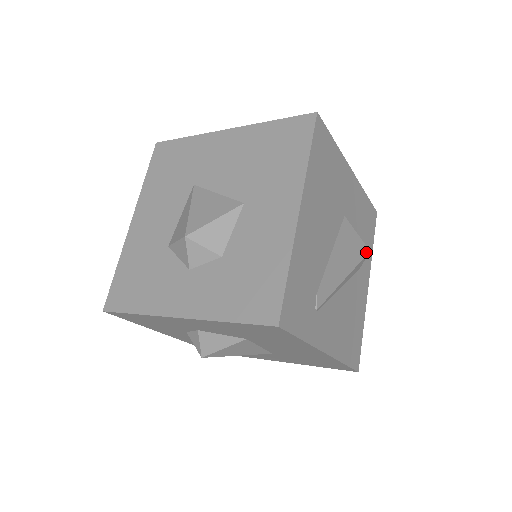
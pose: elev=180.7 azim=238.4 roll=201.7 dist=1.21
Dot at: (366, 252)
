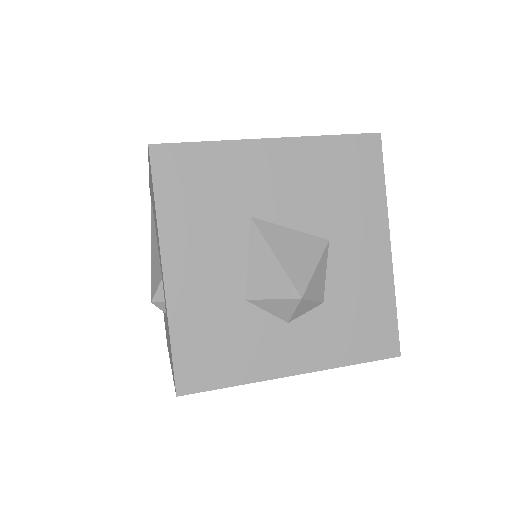
Dot at: occluded
